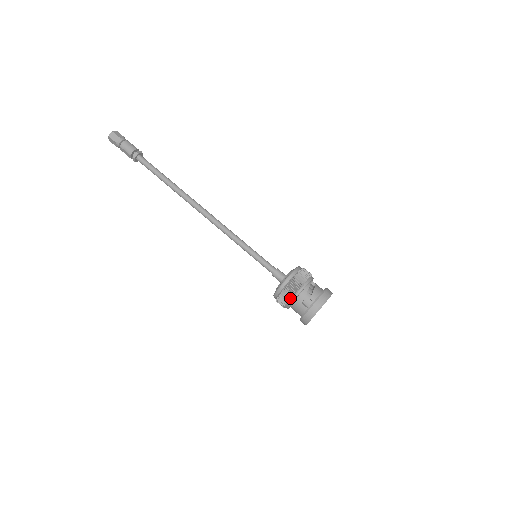
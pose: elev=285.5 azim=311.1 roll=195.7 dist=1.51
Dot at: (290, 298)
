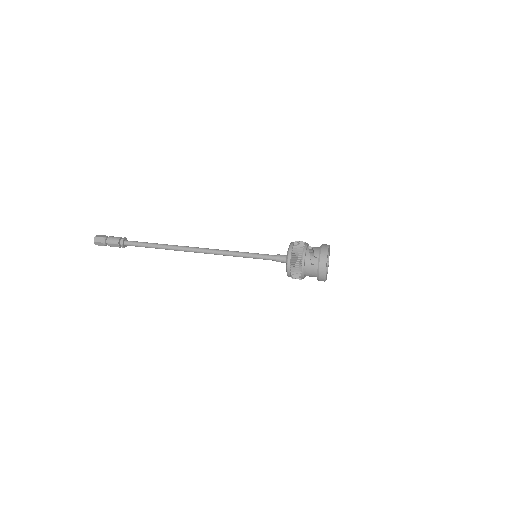
Dot at: (300, 266)
